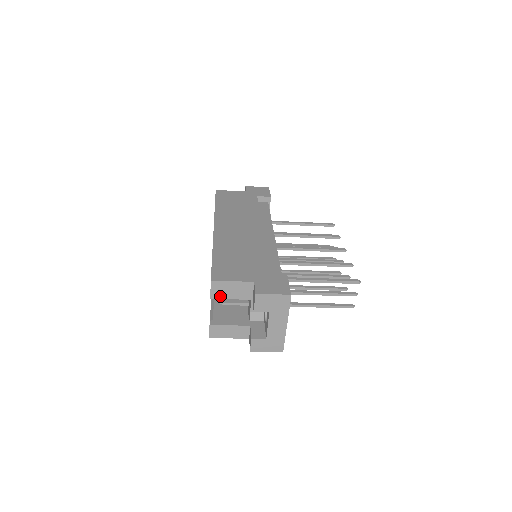
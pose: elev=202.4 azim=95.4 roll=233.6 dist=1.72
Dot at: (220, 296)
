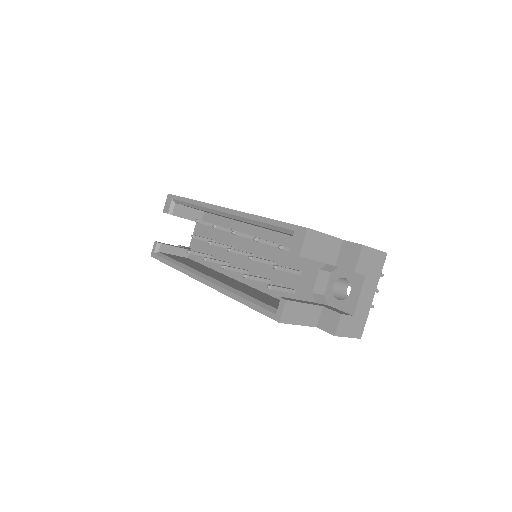
Dot at: (309, 254)
